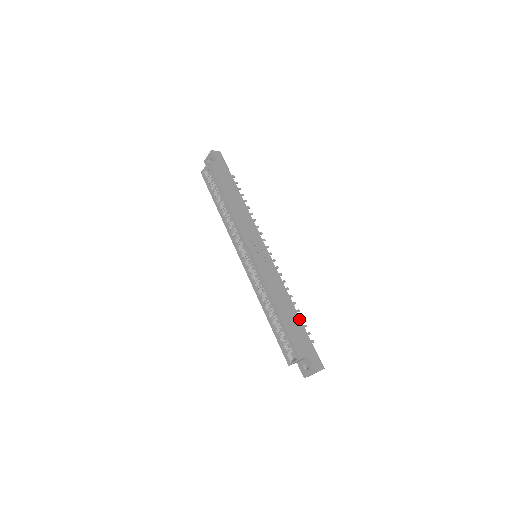
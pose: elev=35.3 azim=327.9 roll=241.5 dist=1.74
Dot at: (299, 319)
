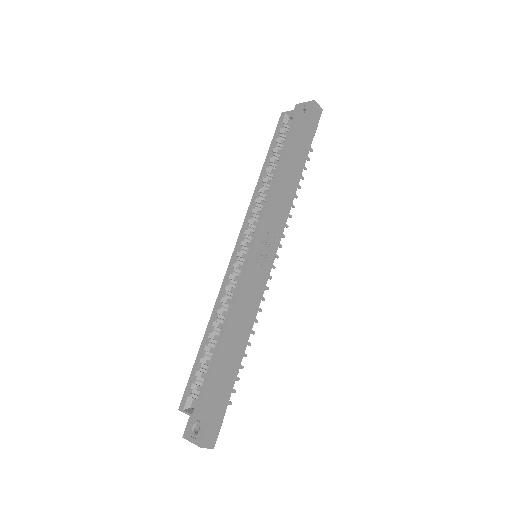
Dot at: (238, 368)
